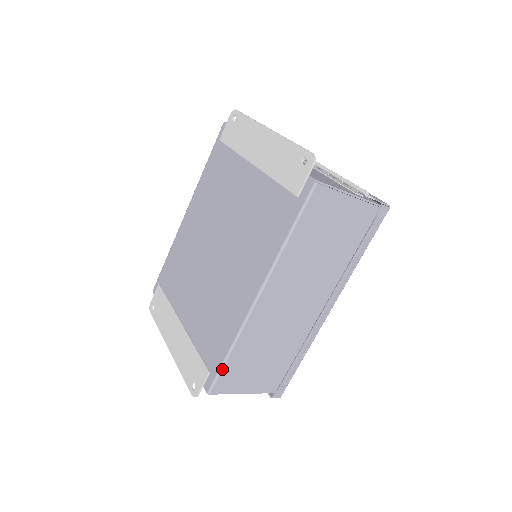
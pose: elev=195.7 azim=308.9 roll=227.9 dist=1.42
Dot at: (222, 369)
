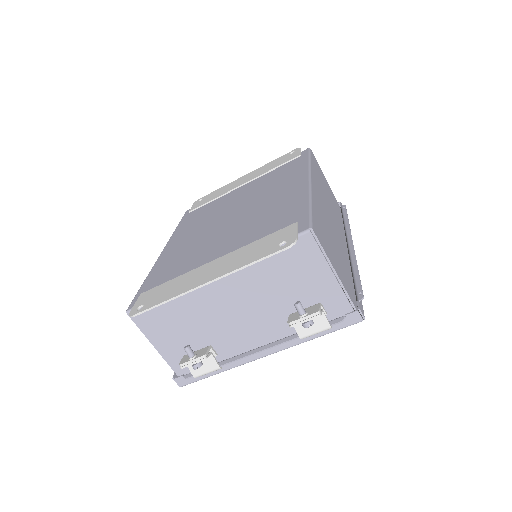
Dot at: (312, 213)
